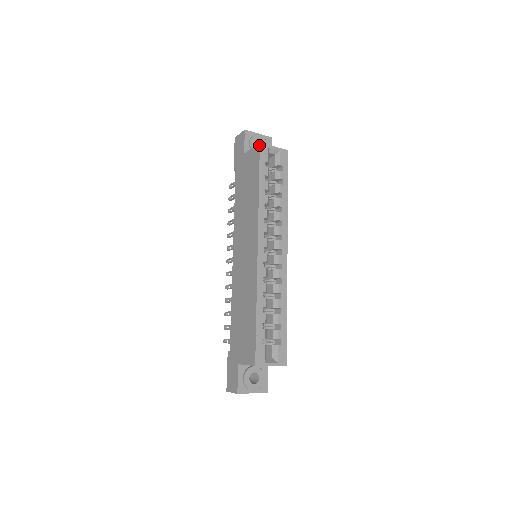
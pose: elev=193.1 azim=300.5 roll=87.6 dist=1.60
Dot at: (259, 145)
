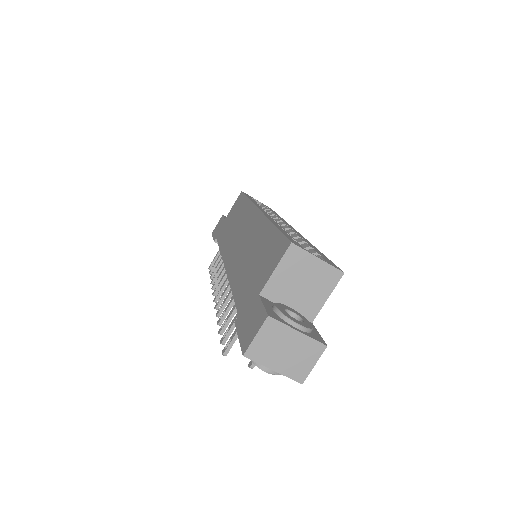
Dot at: (241, 192)
